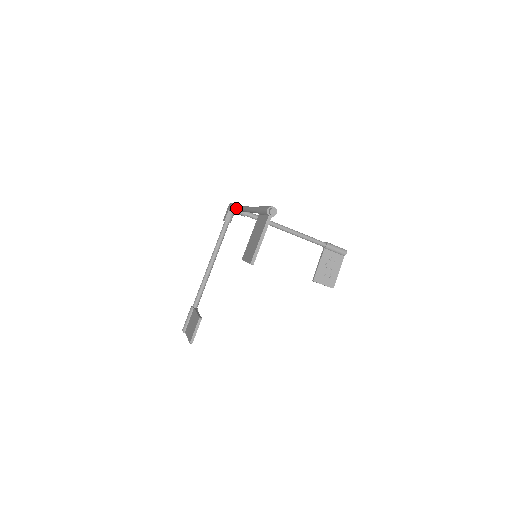
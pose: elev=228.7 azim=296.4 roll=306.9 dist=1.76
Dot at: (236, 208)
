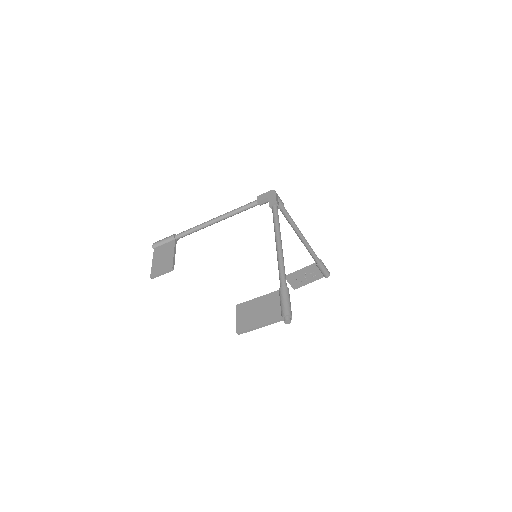
Dot at: (274, 216)
